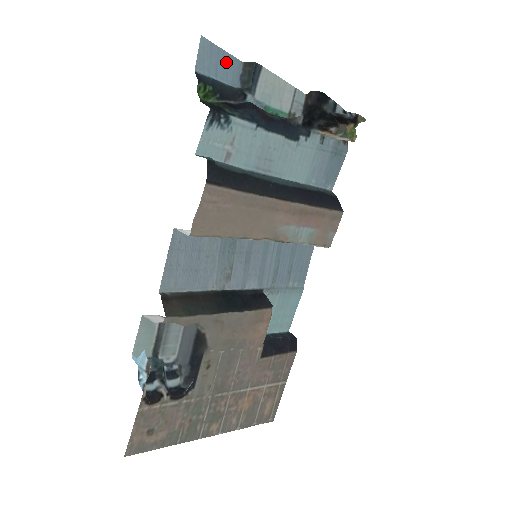
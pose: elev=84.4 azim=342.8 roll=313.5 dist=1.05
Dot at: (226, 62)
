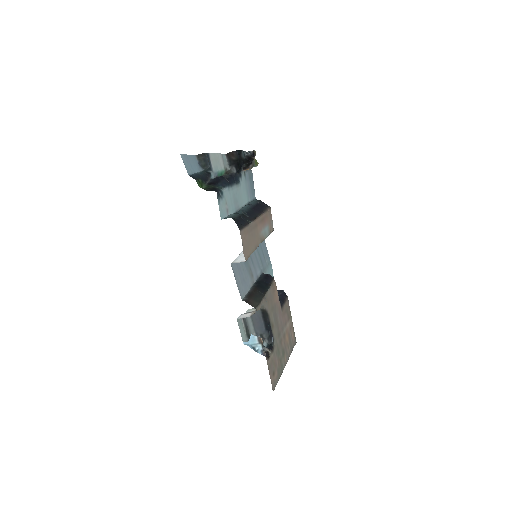
Dot at: (192, 160)
